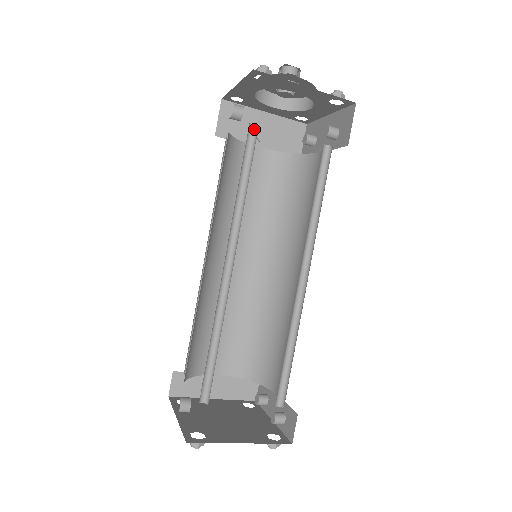
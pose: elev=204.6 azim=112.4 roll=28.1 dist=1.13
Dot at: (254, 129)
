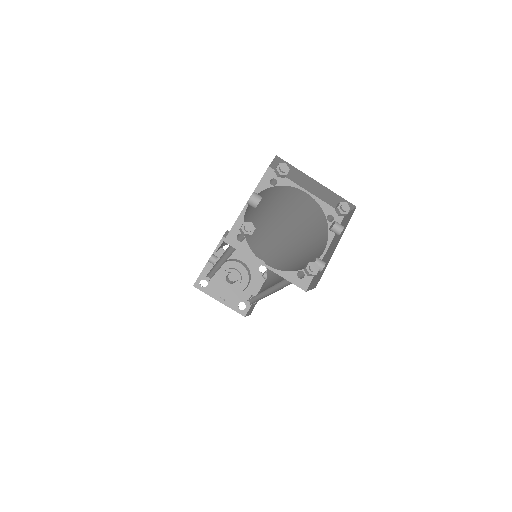
Dot at: occluded
